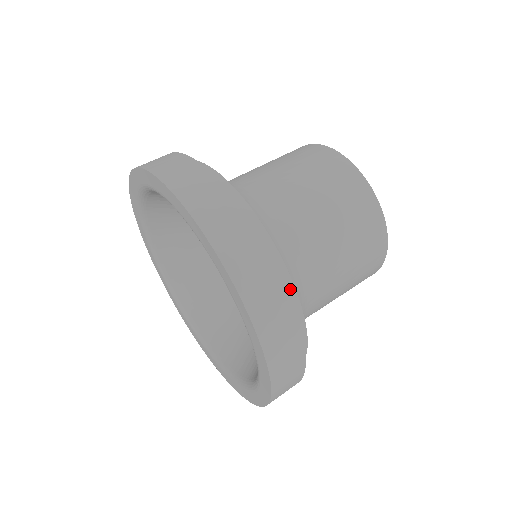
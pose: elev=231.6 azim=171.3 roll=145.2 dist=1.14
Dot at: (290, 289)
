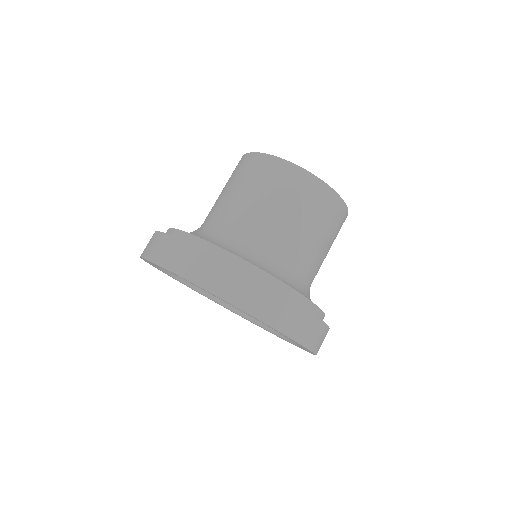
Dot at: (224, 254)
